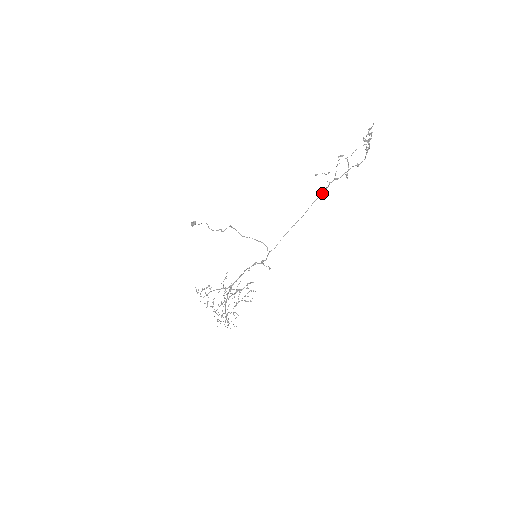
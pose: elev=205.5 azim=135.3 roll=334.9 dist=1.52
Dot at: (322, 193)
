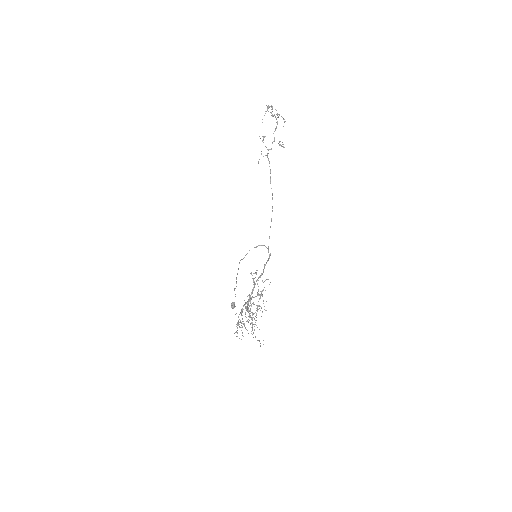
Dot at: occluded
